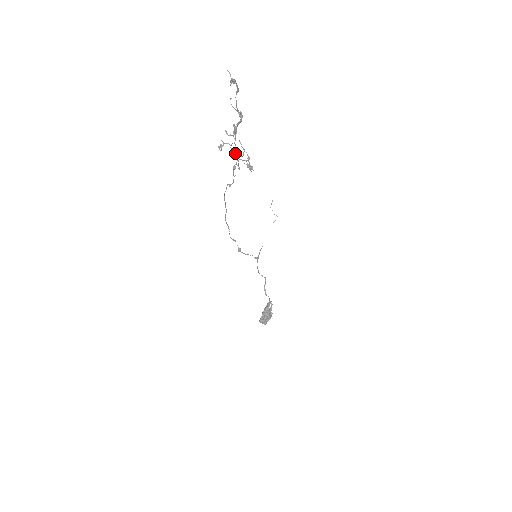
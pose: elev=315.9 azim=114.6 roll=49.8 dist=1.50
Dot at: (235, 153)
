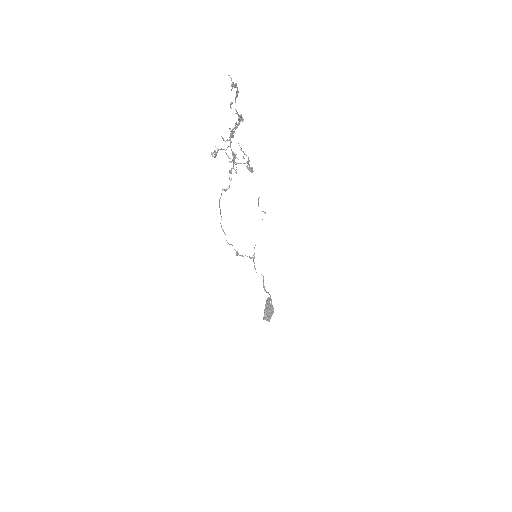
Dot at: (233, 157)
